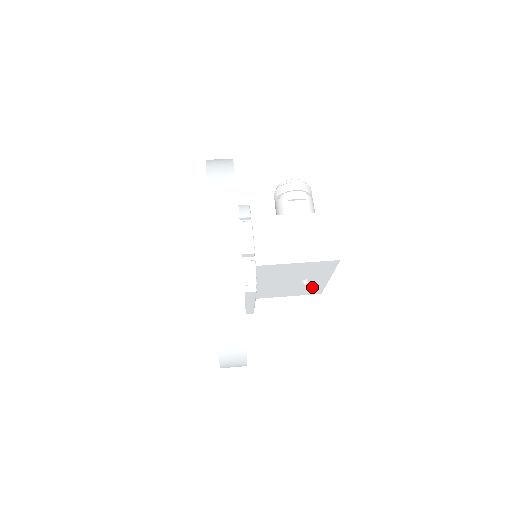
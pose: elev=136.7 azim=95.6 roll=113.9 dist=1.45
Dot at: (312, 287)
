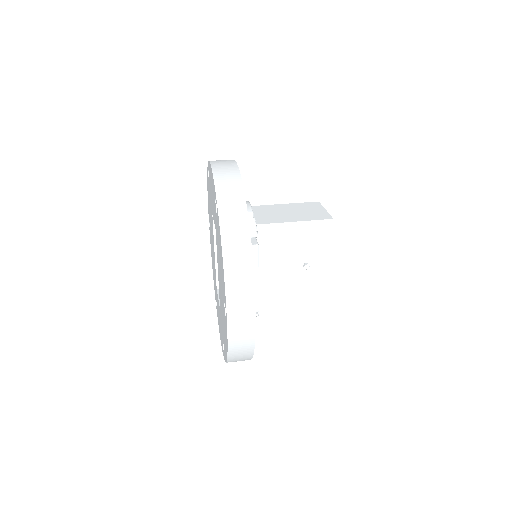
Dot at: (315, 285)
